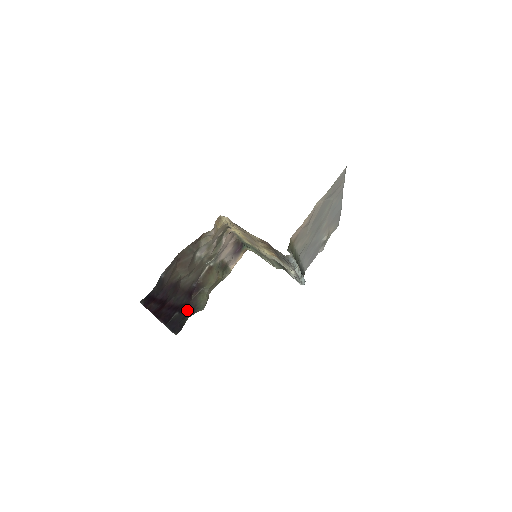
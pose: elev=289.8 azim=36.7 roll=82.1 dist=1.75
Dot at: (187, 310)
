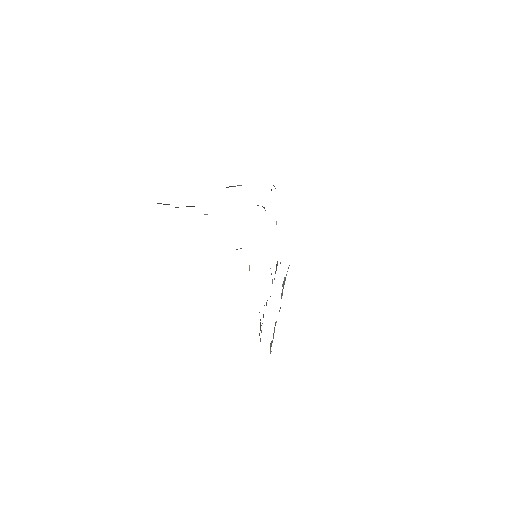
Dot at: occluded
